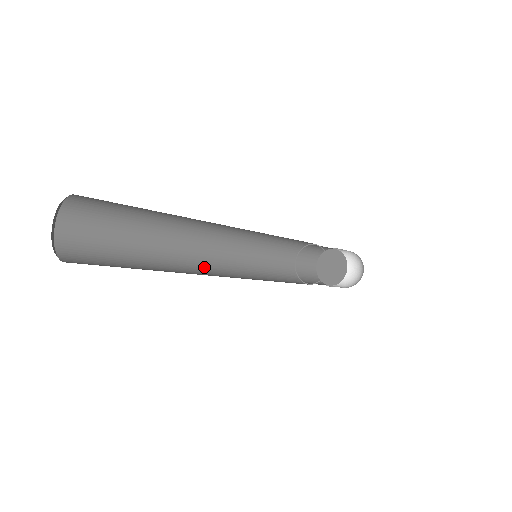
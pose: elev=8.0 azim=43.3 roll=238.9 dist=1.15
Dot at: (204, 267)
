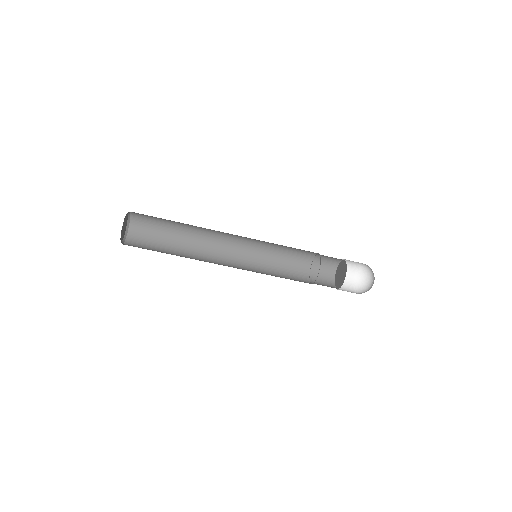
Dot at: occluded
